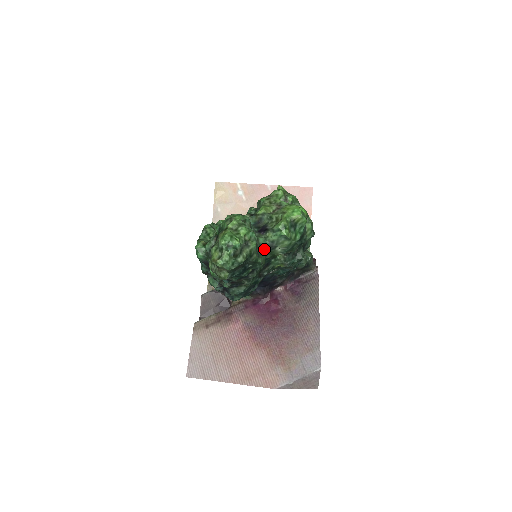
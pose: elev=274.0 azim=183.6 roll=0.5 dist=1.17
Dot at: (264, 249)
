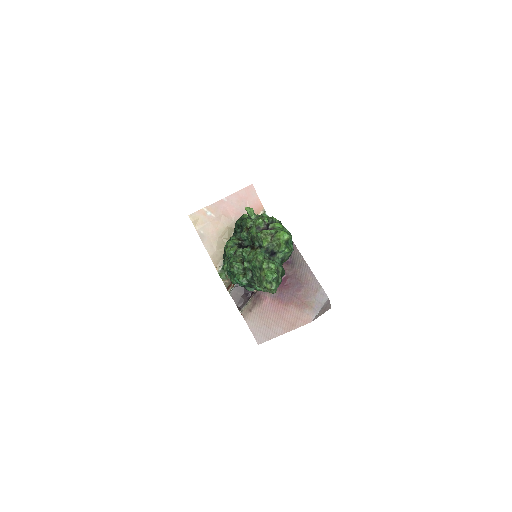
Dot at: (280, 264)
